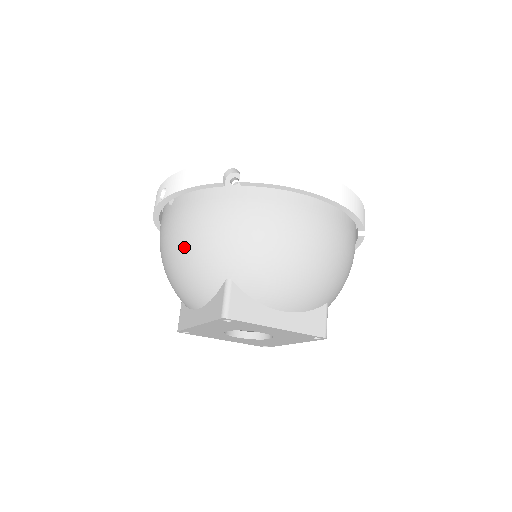
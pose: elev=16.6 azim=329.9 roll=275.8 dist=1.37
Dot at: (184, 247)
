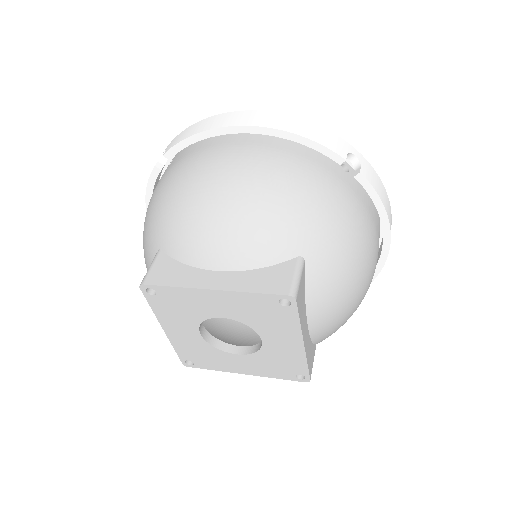
Dot at: occluded
